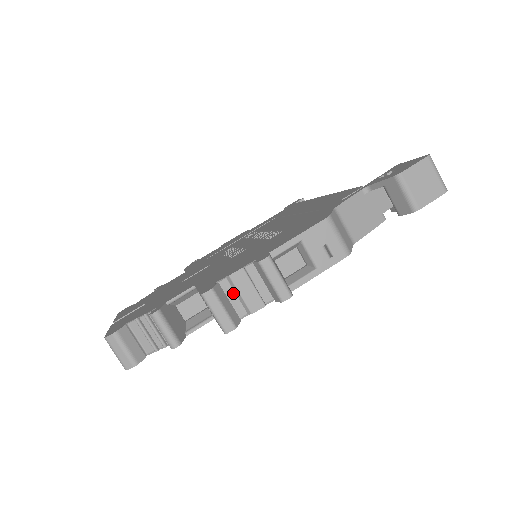
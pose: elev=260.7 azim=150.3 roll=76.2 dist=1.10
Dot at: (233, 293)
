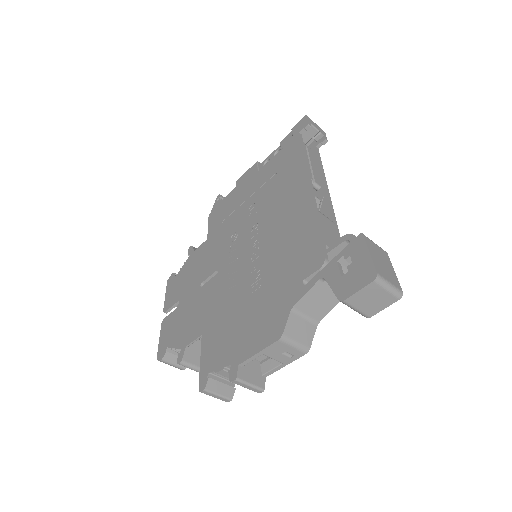
Dot at: (224, 375)
